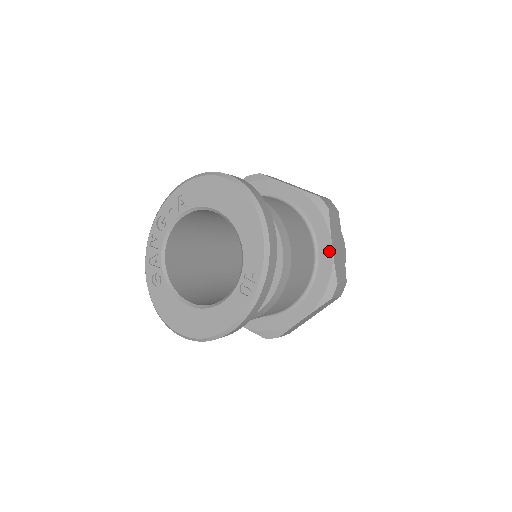
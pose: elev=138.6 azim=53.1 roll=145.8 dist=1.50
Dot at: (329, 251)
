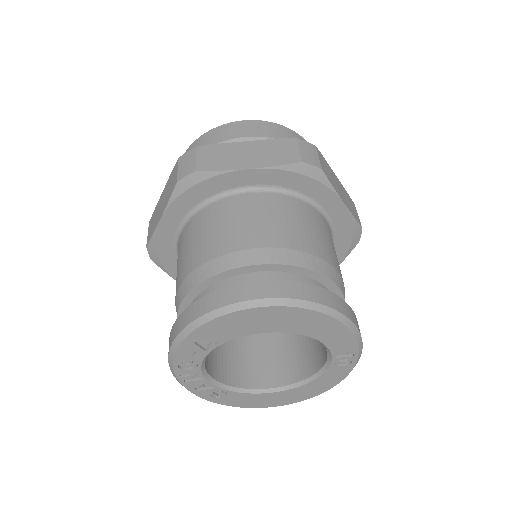
Dot at: (342, 209)
